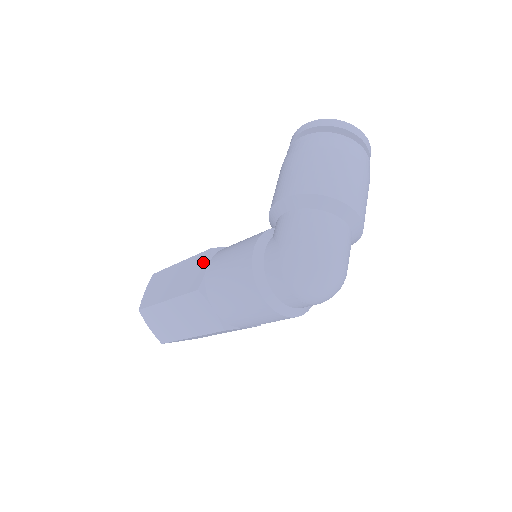
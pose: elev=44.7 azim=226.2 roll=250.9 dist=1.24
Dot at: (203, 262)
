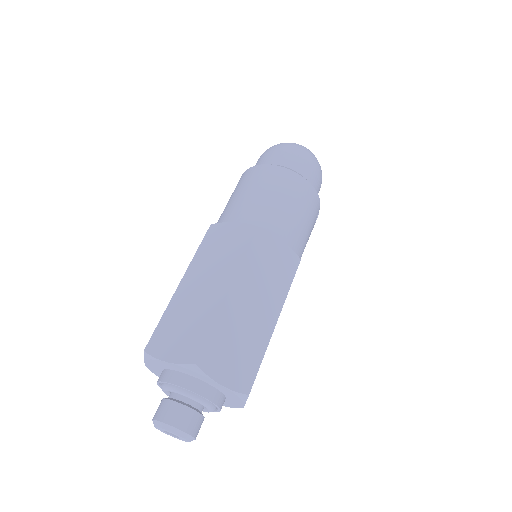
Dot at: occluded
